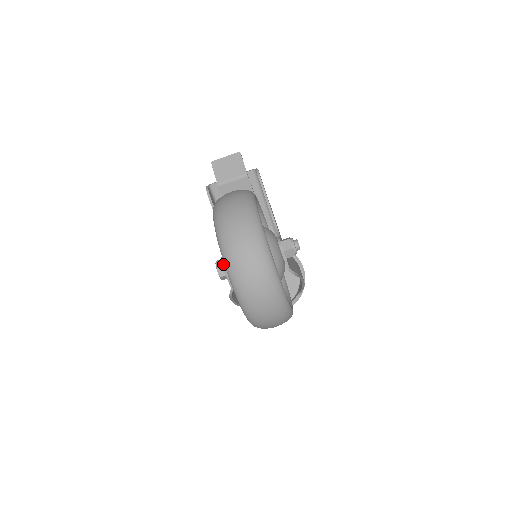
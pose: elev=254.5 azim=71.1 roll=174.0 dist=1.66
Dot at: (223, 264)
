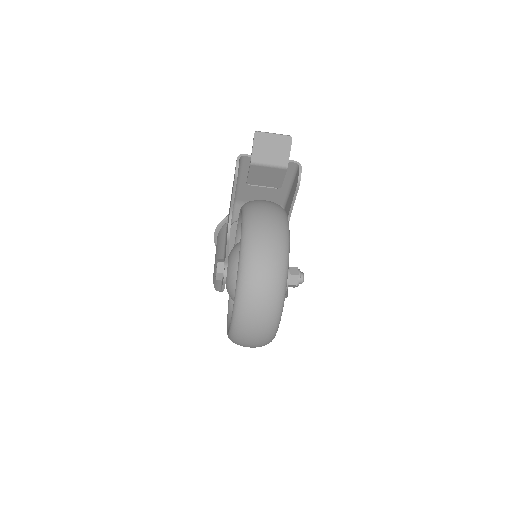
Dot at: (225, 276)
